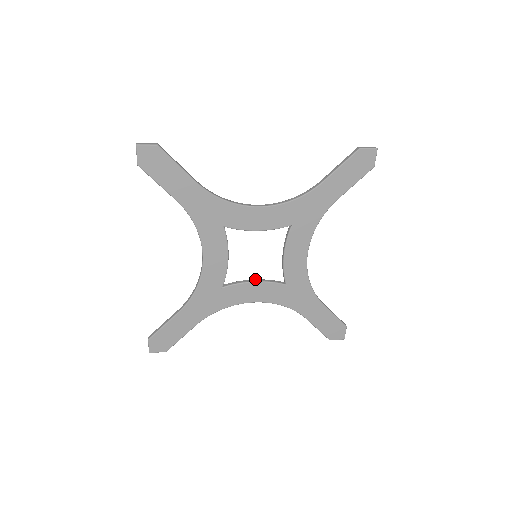
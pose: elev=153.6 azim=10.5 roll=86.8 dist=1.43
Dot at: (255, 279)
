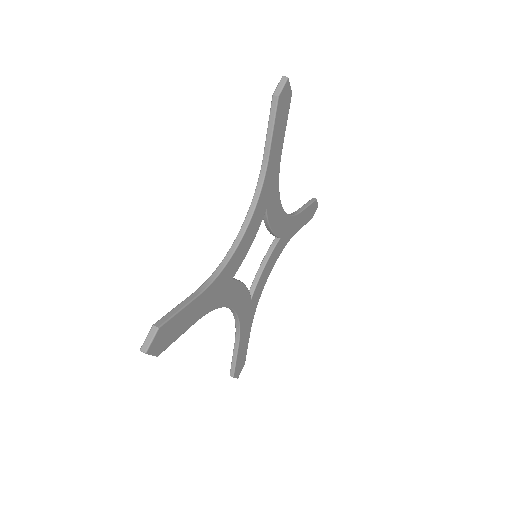
Dot at: (261, 264)
